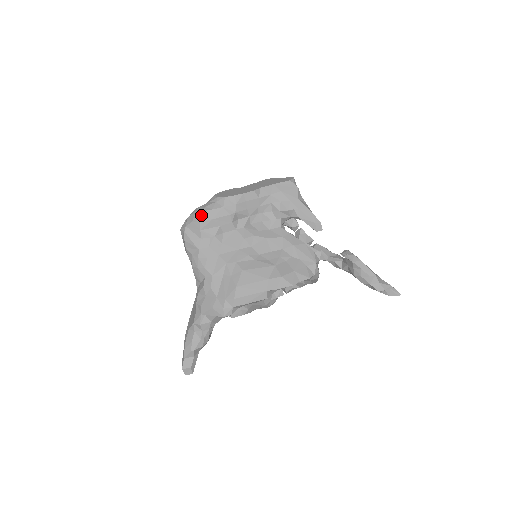
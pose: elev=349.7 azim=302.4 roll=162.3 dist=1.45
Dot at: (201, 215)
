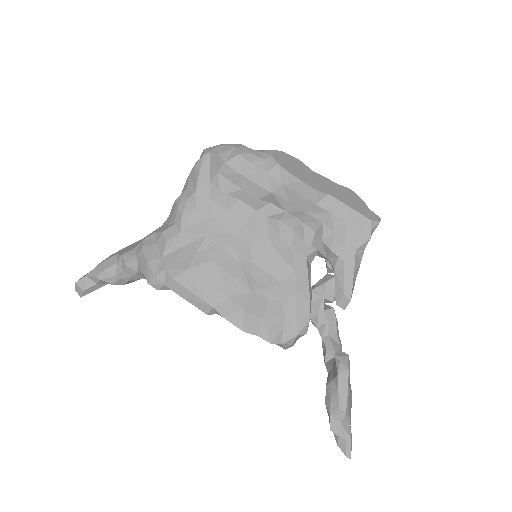
Dot at: (234, 157)
